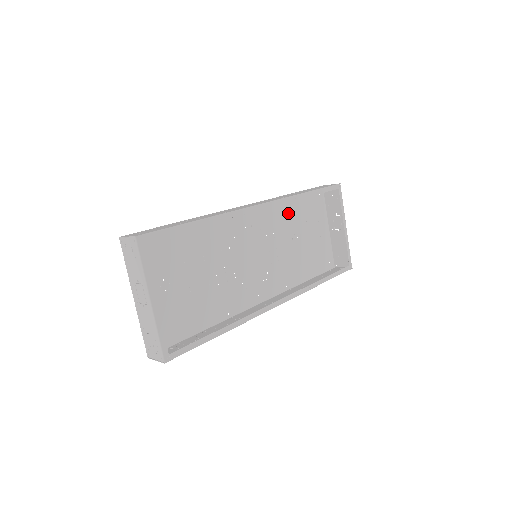
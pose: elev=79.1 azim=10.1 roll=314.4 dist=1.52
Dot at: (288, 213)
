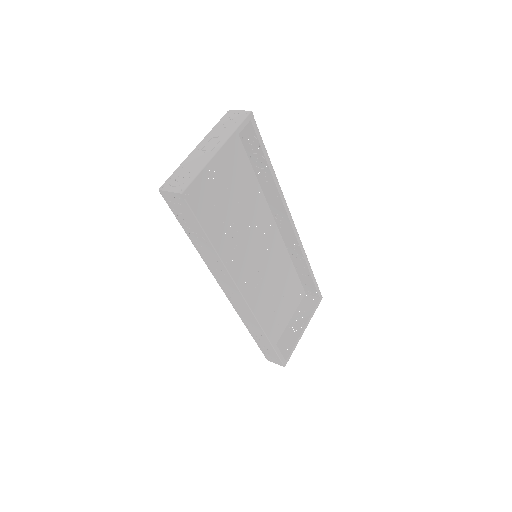
Dot at: (283, 271)
